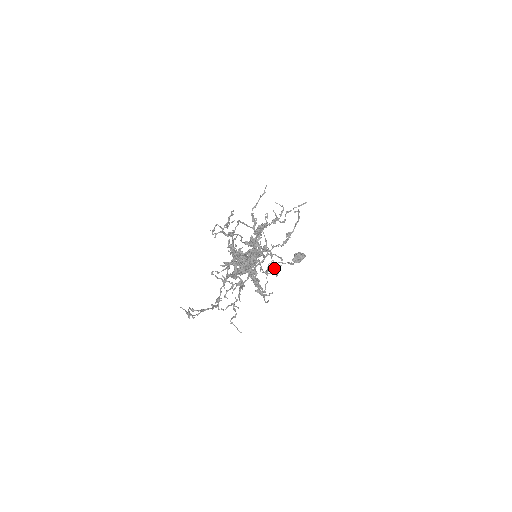
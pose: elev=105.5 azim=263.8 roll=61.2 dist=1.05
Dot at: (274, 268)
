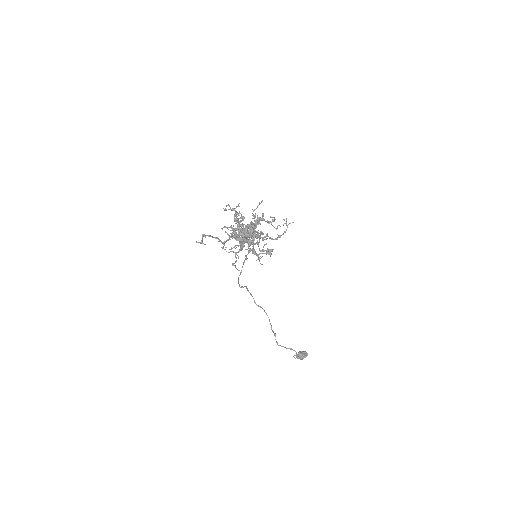
Dot at: (268, 249)
